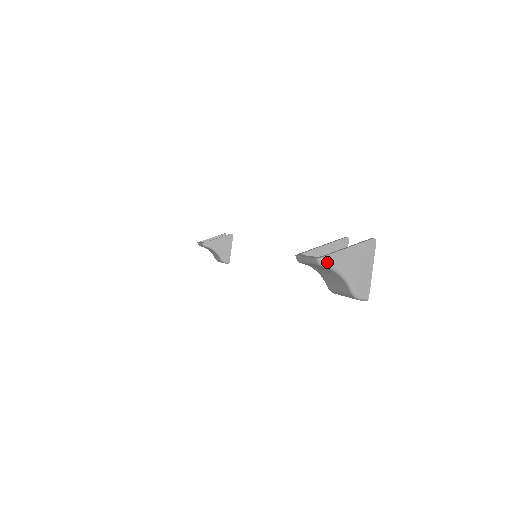
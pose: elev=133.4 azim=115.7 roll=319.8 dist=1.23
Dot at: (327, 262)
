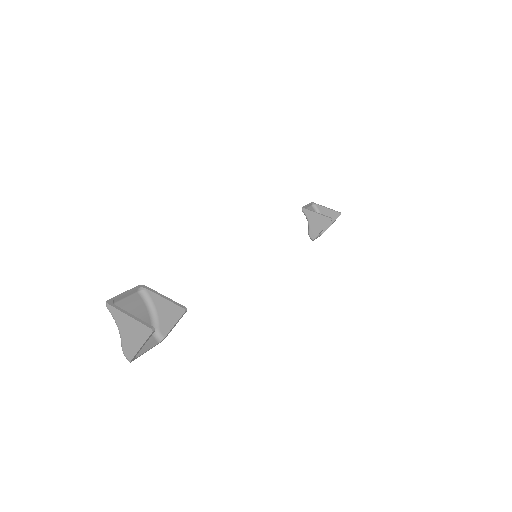
Dot at: (110, 310)
